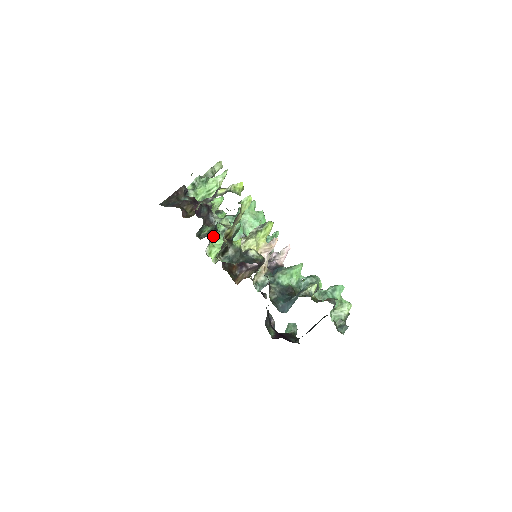
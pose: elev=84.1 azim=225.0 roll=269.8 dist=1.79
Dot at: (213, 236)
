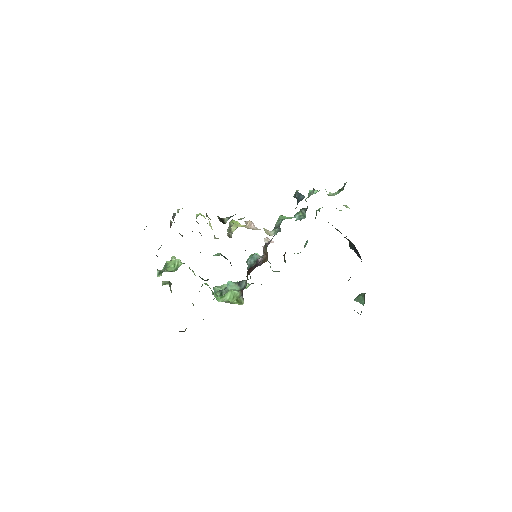
Dot at: (218, 300)
